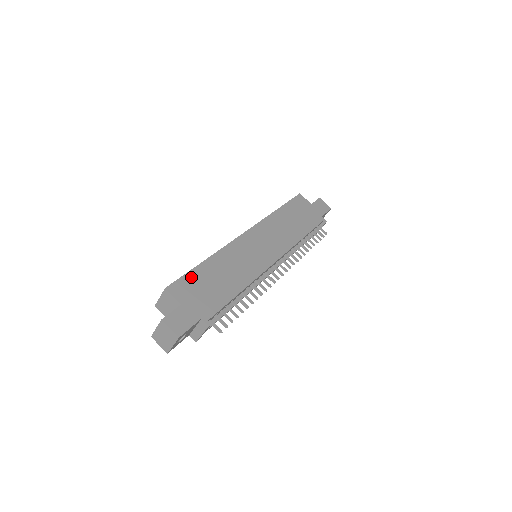
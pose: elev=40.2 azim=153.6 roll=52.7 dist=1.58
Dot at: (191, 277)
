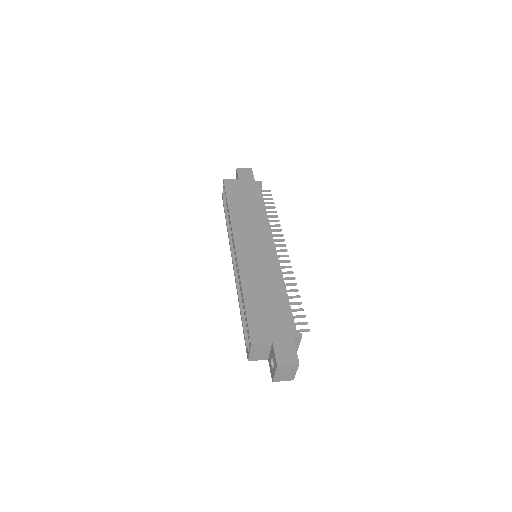
Dot at: (252, 318)
